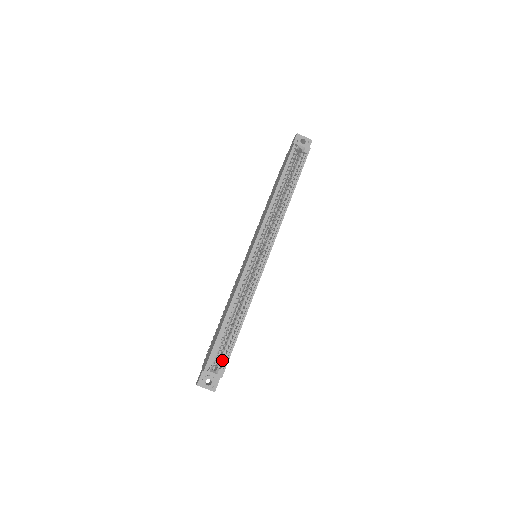
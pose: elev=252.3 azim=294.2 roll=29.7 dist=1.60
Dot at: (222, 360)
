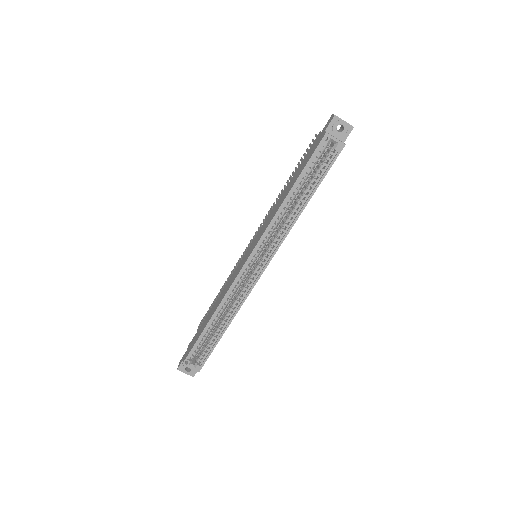
Dot at: occluded
